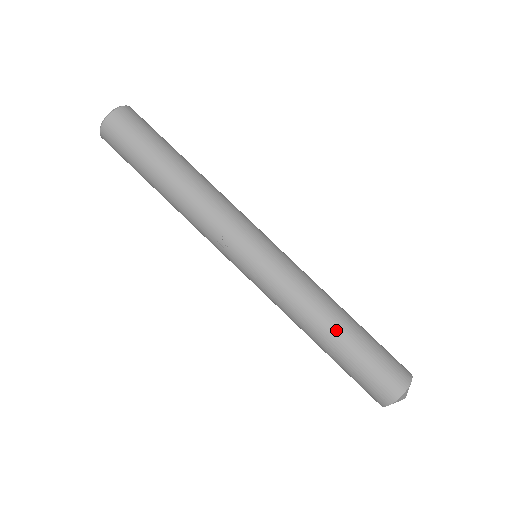
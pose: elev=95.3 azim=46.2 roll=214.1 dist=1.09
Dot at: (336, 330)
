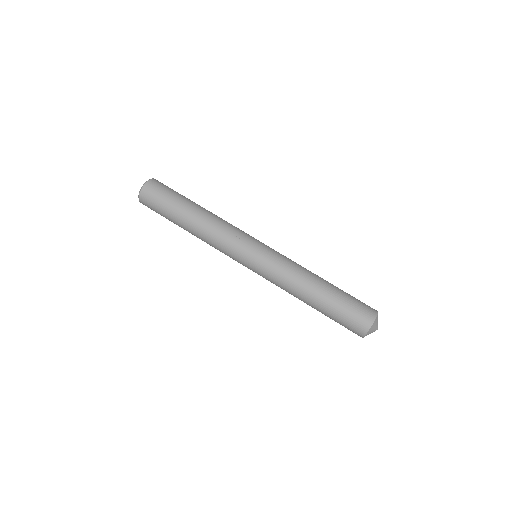
Dot at: (325, 280)
